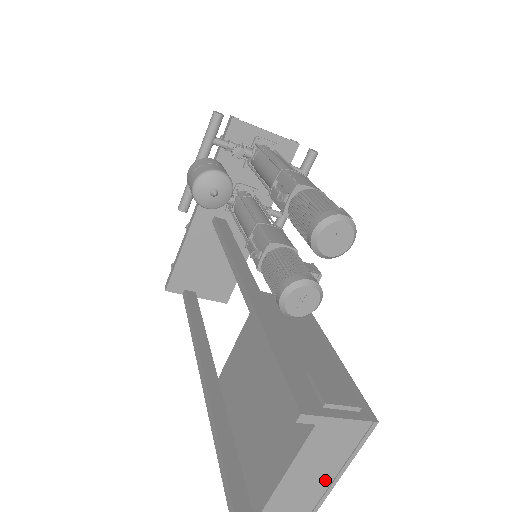
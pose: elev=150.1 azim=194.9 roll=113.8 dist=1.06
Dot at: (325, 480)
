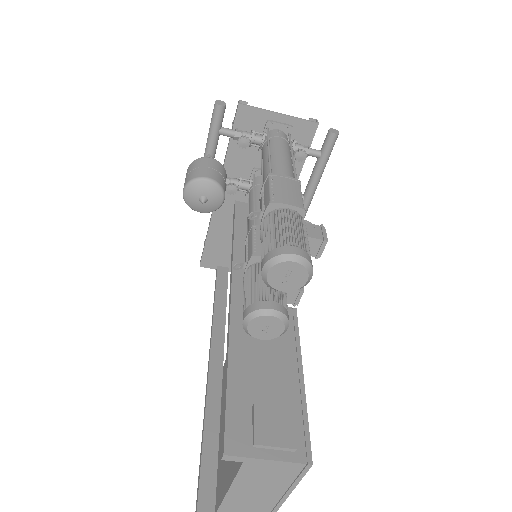
Dot at: (273, 497)
